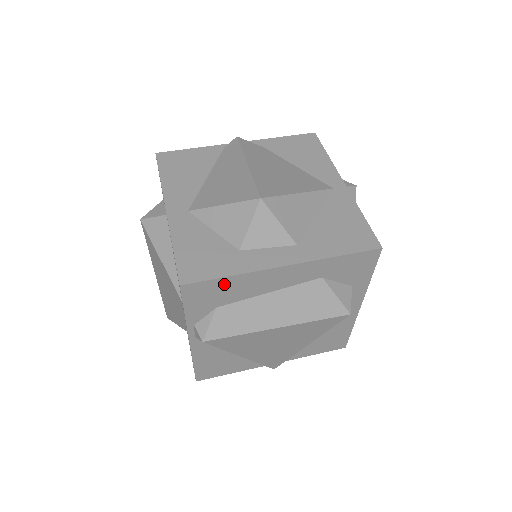
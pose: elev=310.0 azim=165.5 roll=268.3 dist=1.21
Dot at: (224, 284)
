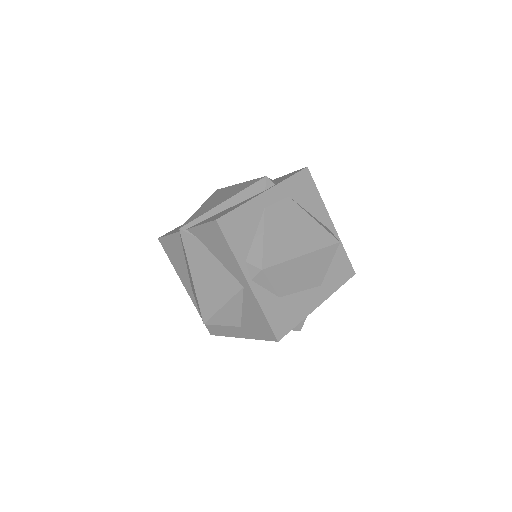
Dot at: occluded
